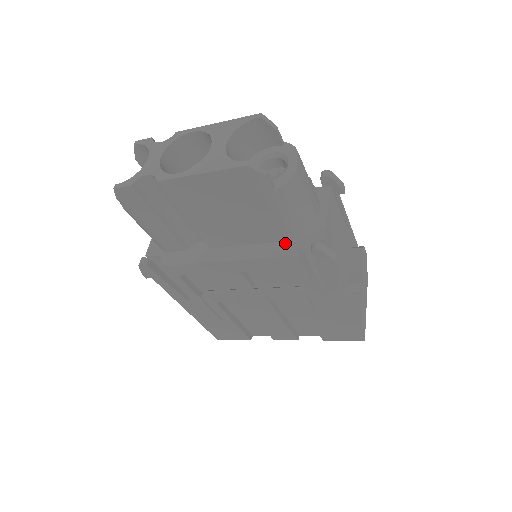
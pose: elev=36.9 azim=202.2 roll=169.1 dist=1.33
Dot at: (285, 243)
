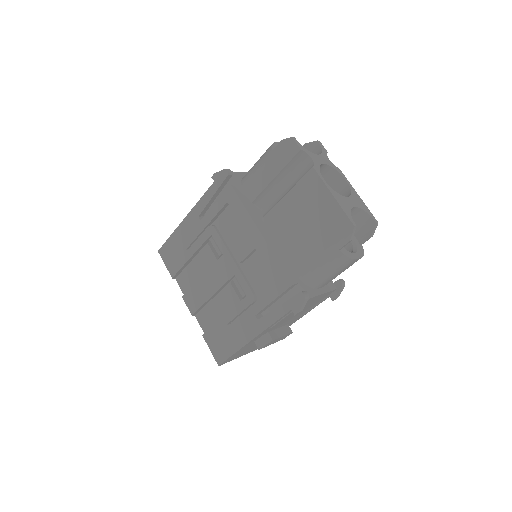
Dot at: (294, 272)
